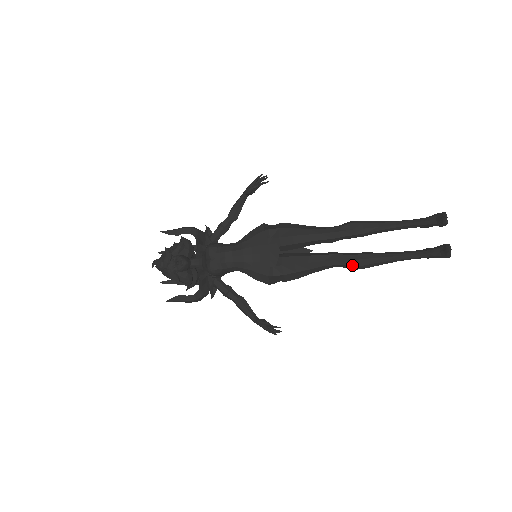
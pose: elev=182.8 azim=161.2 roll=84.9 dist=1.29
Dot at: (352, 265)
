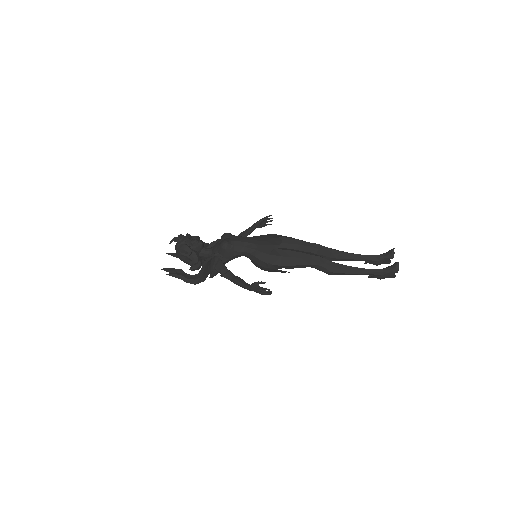
Dot at: (331, 265)
